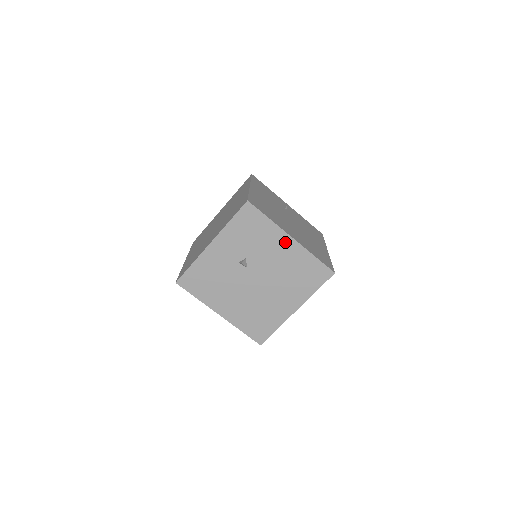
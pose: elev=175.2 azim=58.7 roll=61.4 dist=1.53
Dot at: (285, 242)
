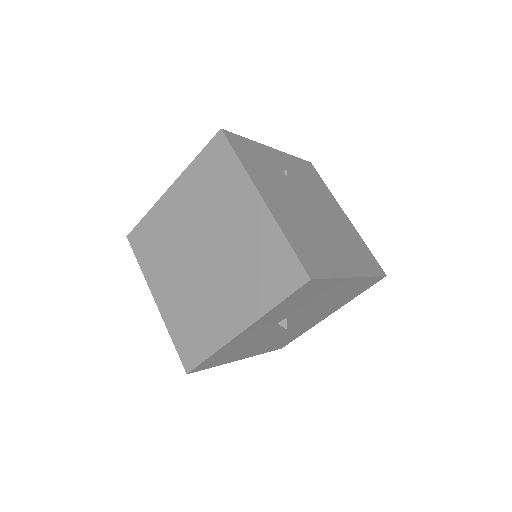
Dot at: (344, 284)
